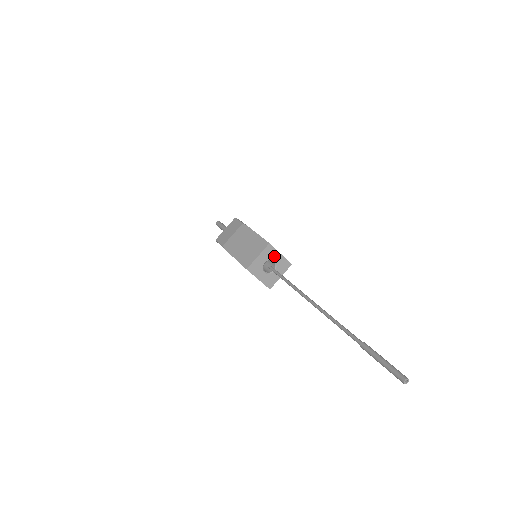
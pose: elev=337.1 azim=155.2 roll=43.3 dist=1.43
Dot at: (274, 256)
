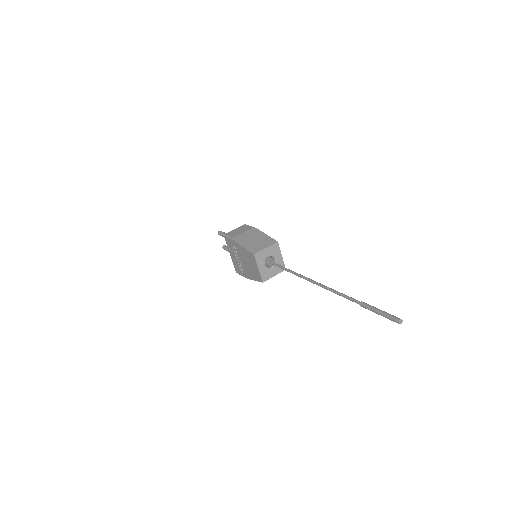
Dot at: (277, 255)
